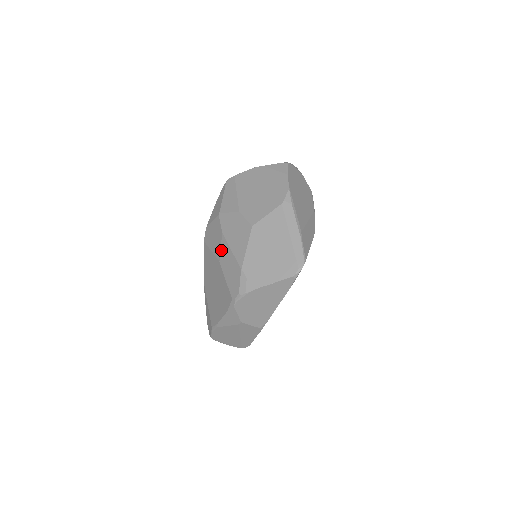
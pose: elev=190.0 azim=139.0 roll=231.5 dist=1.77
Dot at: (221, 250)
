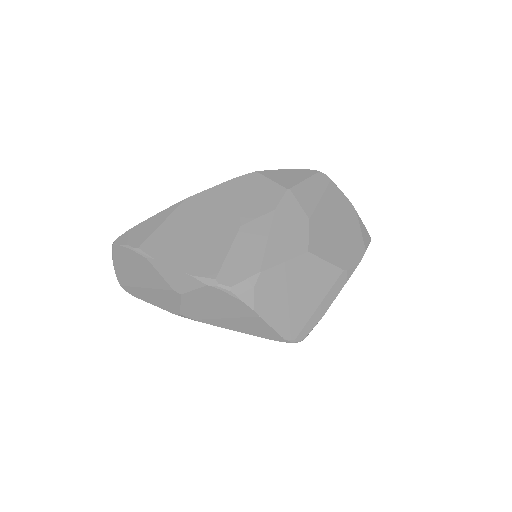
Dot at: (256, 221)
